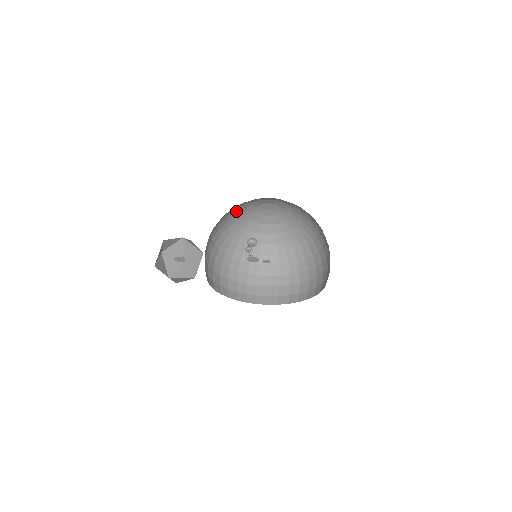
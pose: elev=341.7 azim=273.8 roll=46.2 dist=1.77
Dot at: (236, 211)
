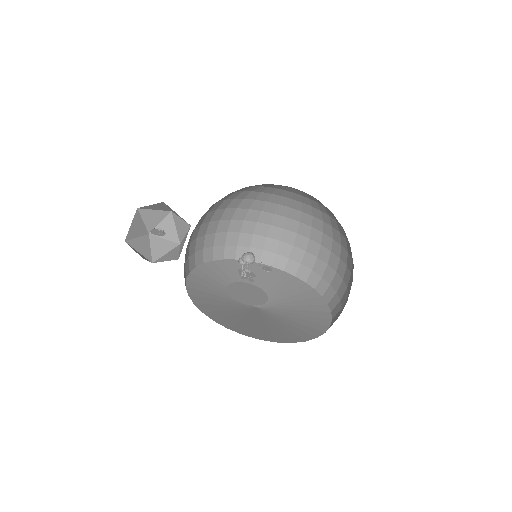
Dot at: occluded
